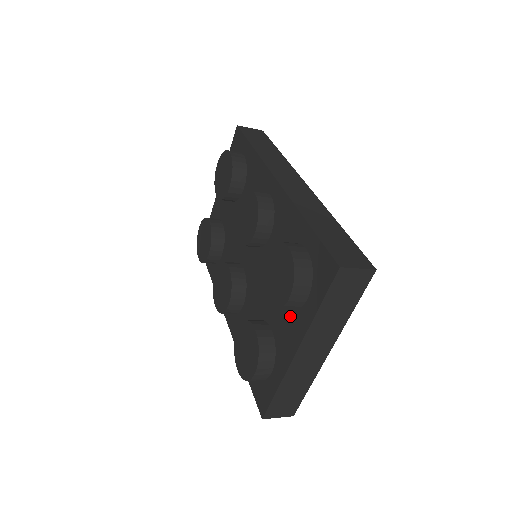
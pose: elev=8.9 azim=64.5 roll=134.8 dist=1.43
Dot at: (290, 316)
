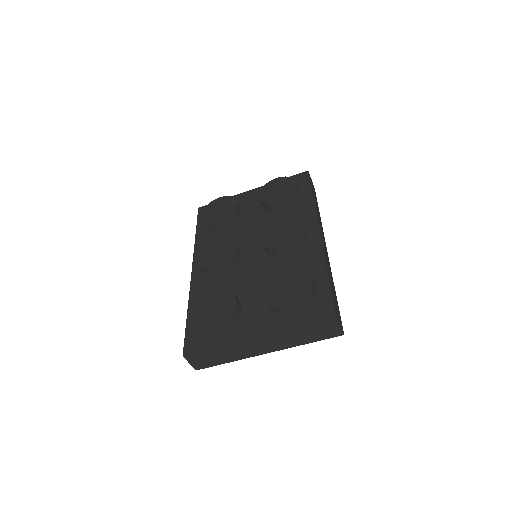
Dot at: (268, 314)
